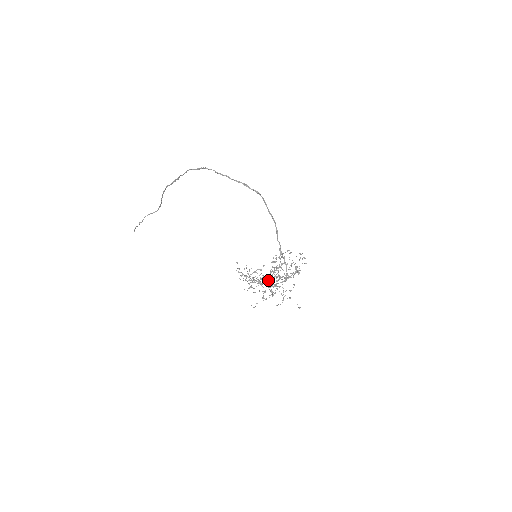
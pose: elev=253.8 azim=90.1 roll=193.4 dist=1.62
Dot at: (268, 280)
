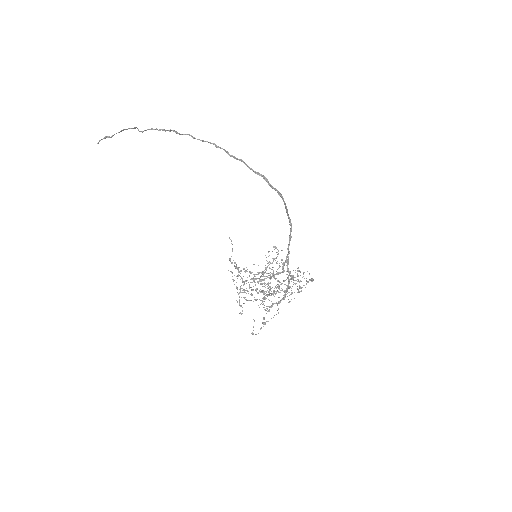
Dot at: occluded
